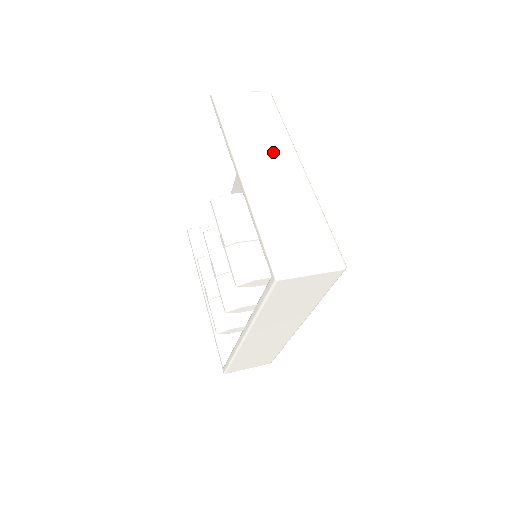
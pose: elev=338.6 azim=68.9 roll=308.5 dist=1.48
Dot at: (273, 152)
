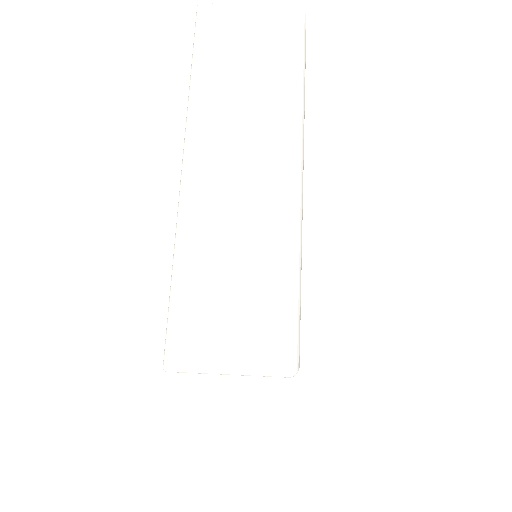
Dot at: (257, 130)
